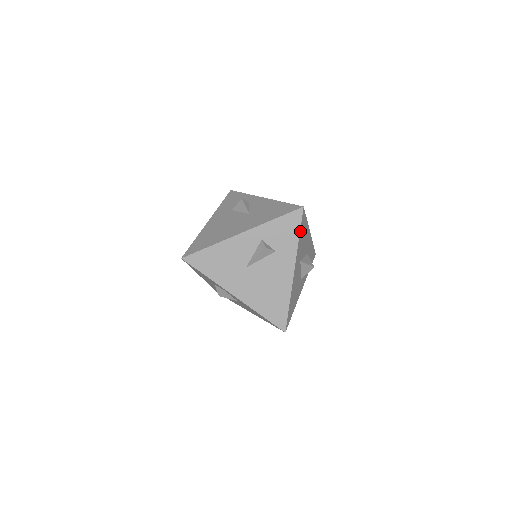
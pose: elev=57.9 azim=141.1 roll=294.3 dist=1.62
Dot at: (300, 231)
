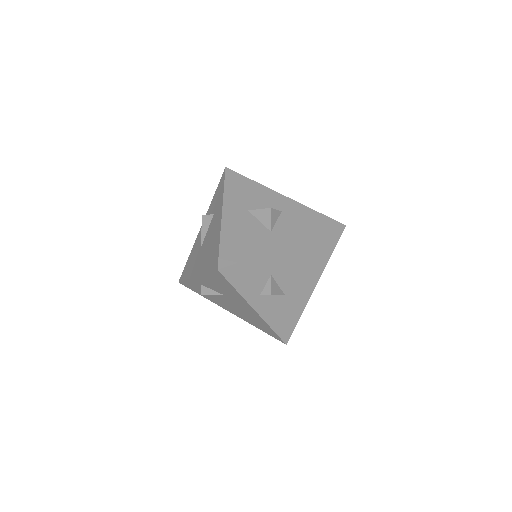
Dot at: (226, 184)
